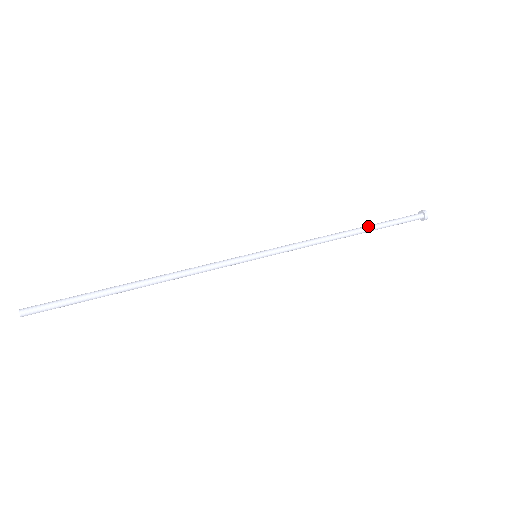
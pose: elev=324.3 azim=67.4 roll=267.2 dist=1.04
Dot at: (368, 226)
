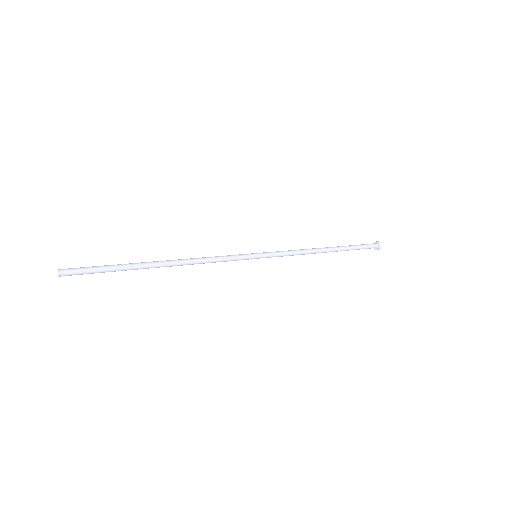
Dot at: (338, 246)
